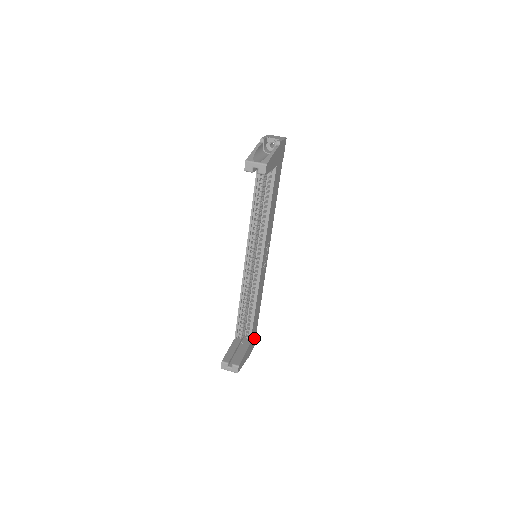
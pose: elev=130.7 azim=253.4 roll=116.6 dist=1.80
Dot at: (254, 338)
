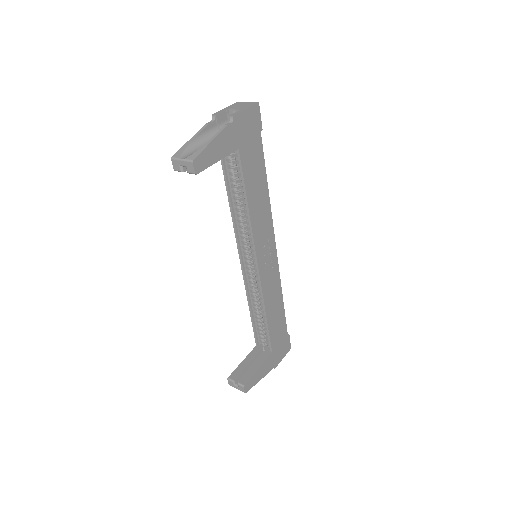
Dot at: (284, 343)
